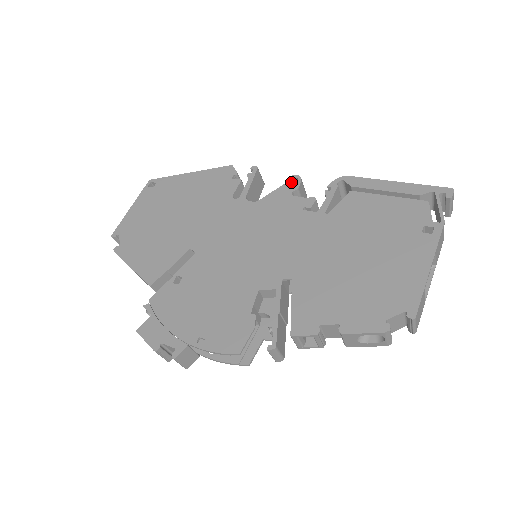
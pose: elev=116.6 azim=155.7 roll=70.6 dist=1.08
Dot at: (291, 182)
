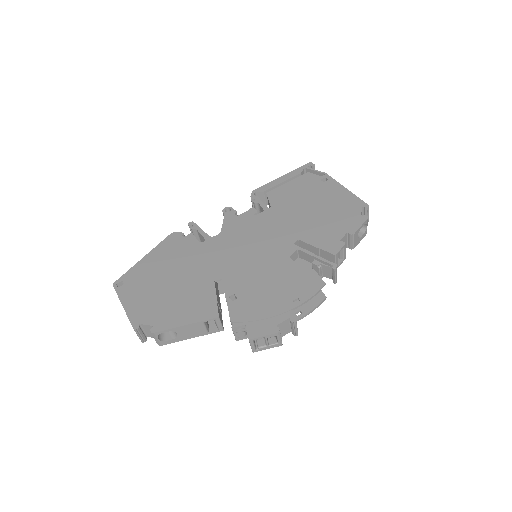
Dot at: (225, 214)
